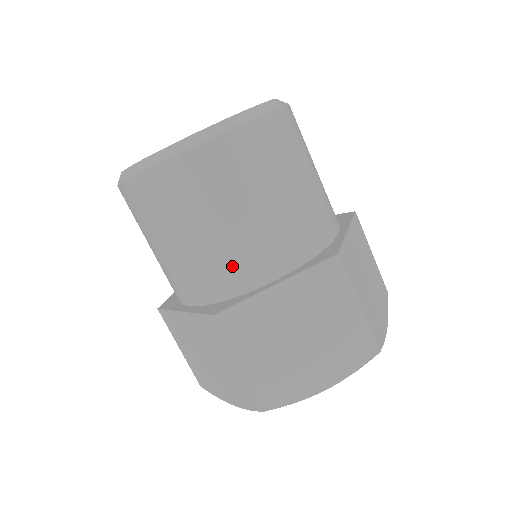
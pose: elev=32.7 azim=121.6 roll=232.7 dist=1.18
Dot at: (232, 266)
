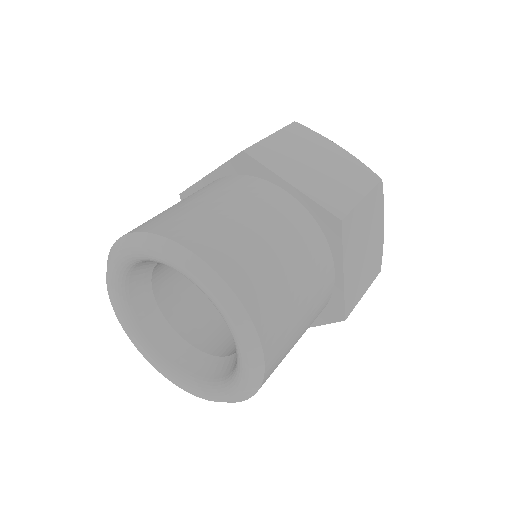
Dot at: occluded
